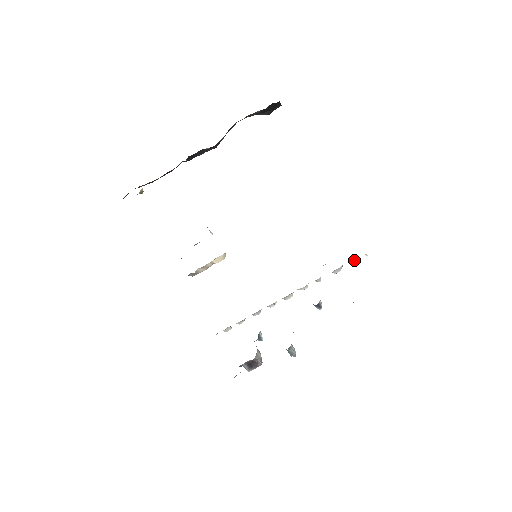
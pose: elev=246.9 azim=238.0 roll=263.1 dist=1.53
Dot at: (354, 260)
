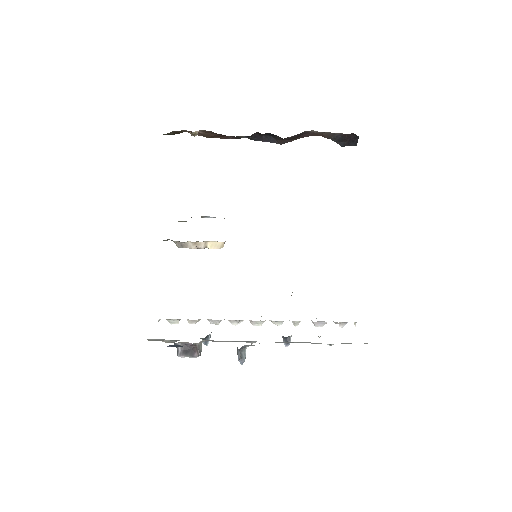
Dot at: (341, 323)
